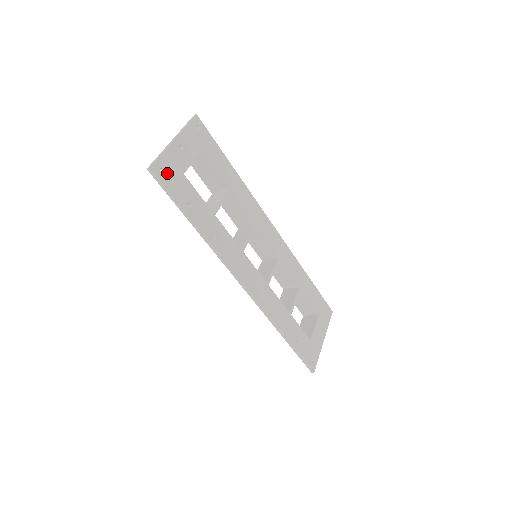
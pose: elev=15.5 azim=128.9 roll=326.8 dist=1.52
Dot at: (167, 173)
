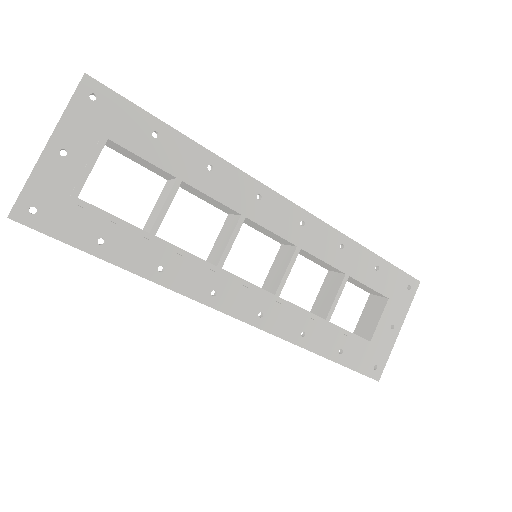
Dot at: (45, 210)
